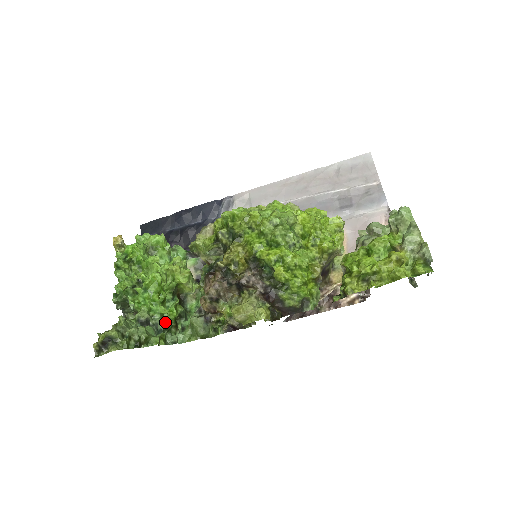
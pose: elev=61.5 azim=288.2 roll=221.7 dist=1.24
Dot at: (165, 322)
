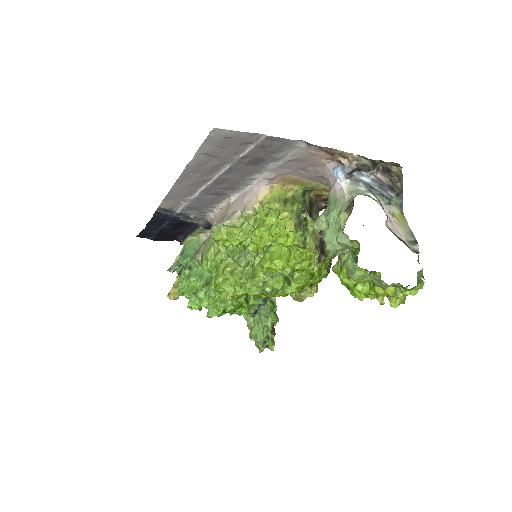
Dot at: (261, 301)
